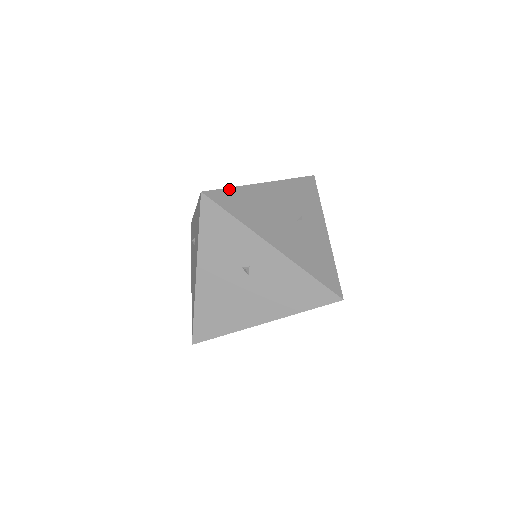
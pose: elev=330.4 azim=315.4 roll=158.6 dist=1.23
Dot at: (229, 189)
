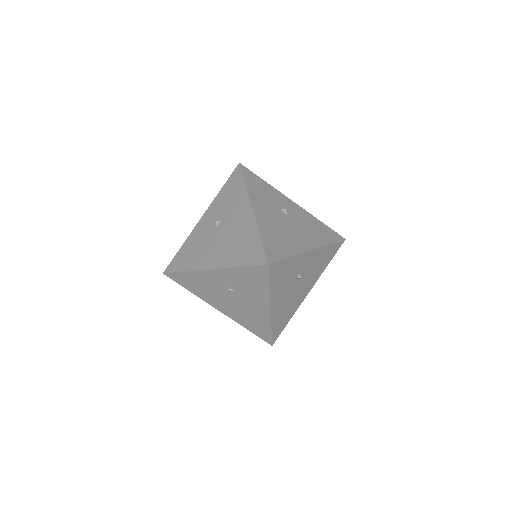
Dot at: (263, 241)
